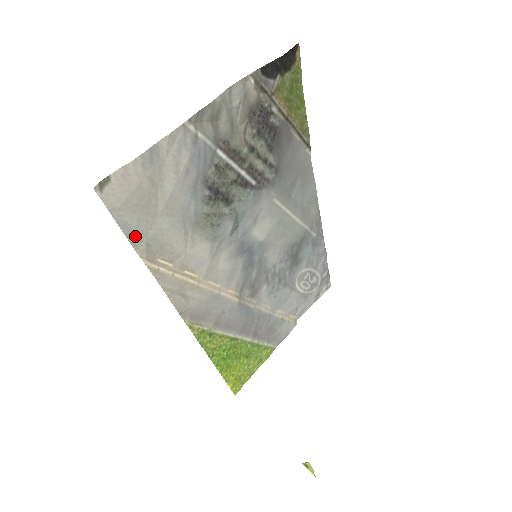
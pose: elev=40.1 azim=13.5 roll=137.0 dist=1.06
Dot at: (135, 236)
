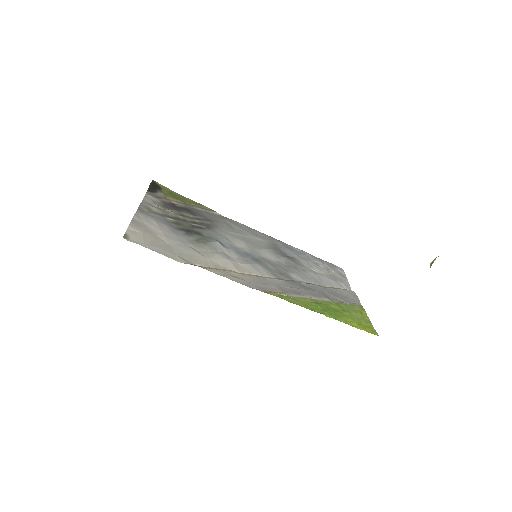
Dot at: (168, 255)
